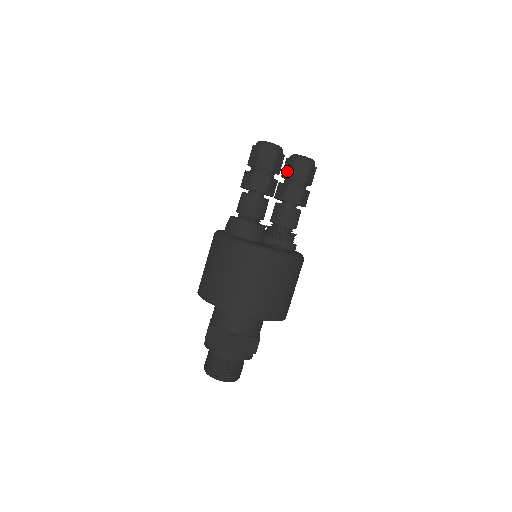
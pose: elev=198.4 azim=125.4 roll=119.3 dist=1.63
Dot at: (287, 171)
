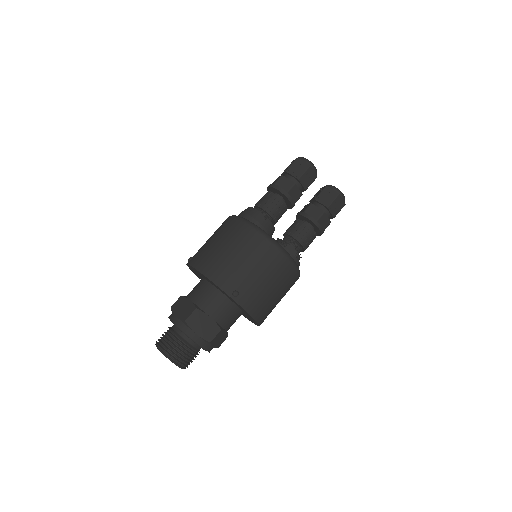
Dot at: (316, 195)
